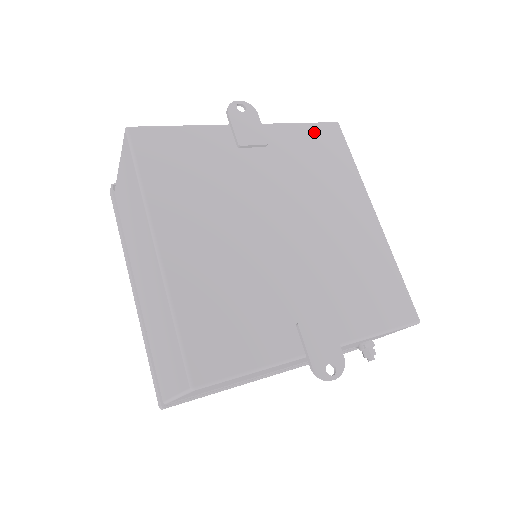
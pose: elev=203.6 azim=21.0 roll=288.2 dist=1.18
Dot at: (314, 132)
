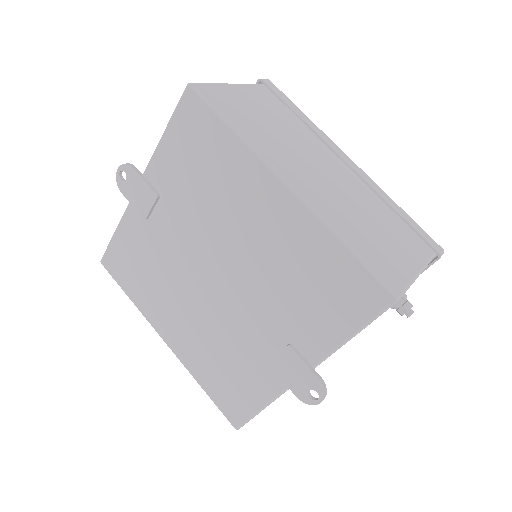
Dot at: (178, 131)
